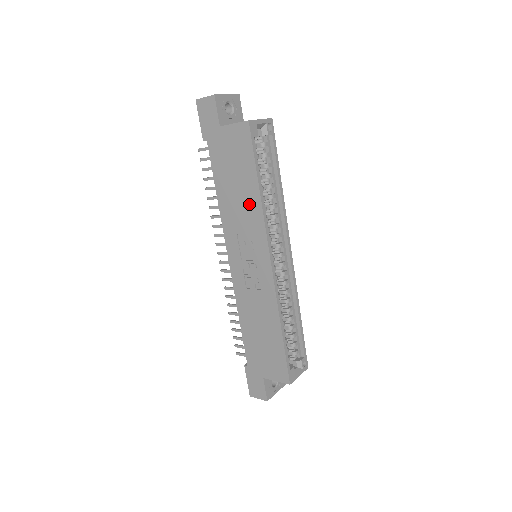
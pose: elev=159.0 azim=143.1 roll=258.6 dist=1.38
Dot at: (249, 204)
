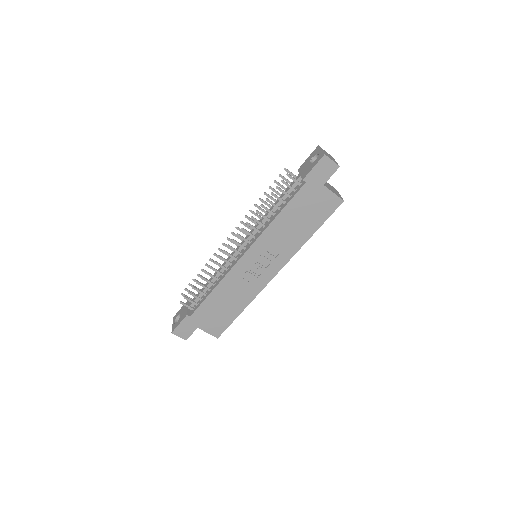
Dot at: (296, 238)
